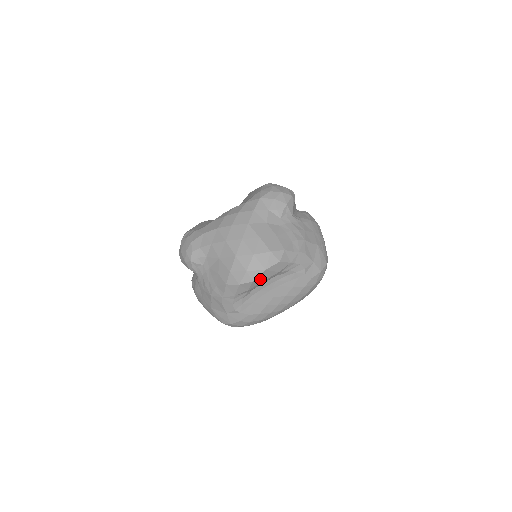
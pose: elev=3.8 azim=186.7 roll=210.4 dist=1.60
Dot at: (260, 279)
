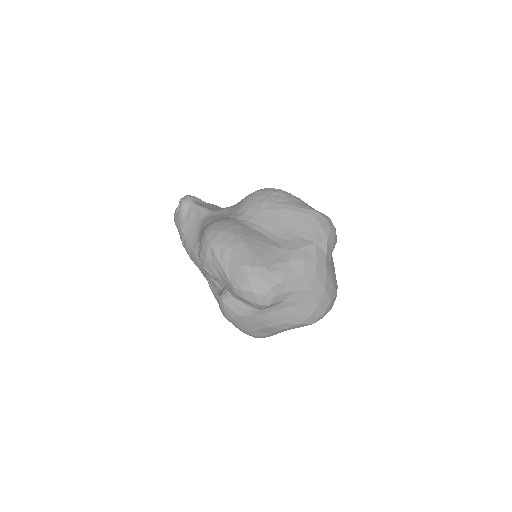
Dot at: occluded
